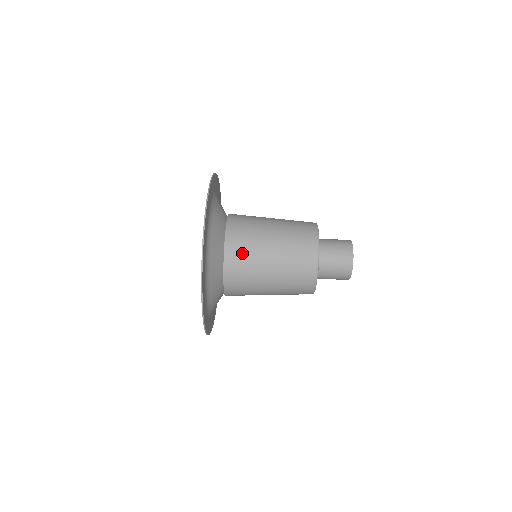
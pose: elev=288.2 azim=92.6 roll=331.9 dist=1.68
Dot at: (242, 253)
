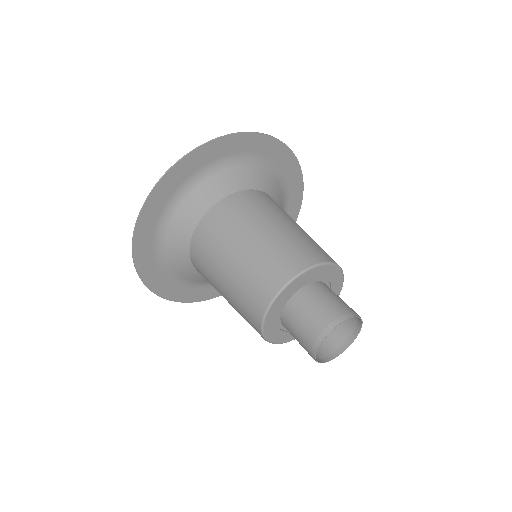
Dot at: (261, 202)
